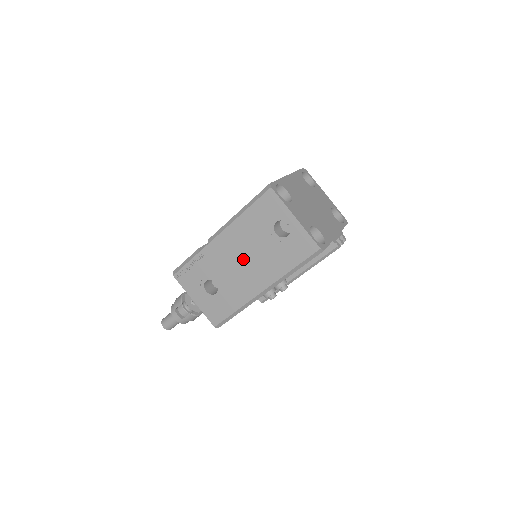
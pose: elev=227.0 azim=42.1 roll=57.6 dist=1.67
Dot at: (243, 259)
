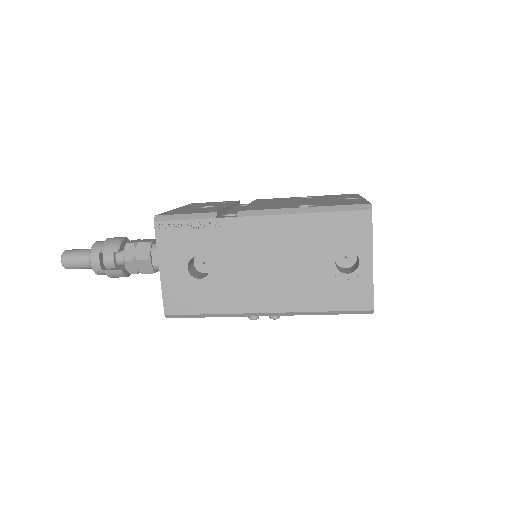
Dot at: (270, 263)
